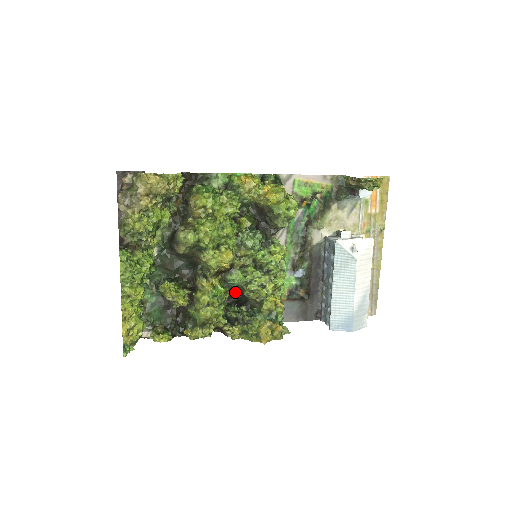
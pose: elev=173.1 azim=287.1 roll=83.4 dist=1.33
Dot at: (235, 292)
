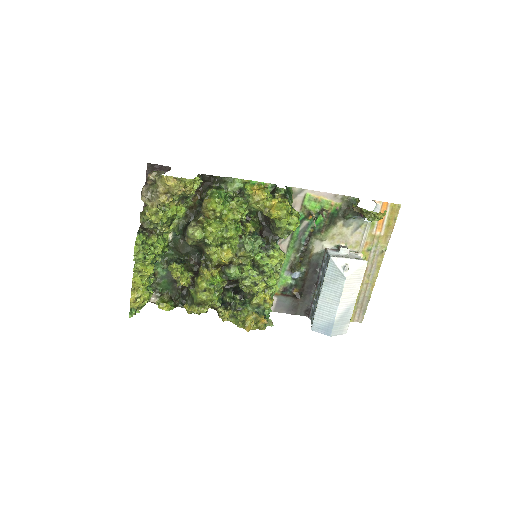
Dot at: (234, 281)
